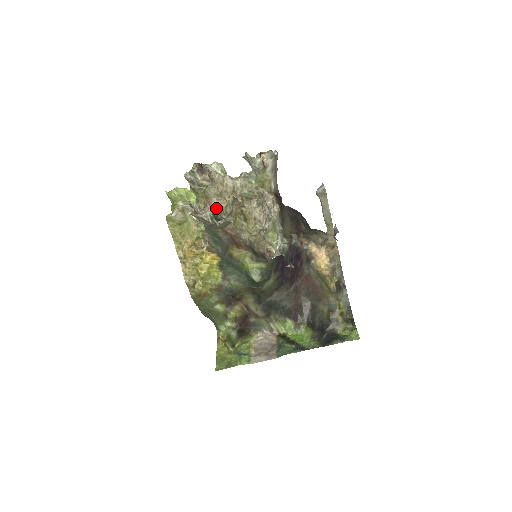
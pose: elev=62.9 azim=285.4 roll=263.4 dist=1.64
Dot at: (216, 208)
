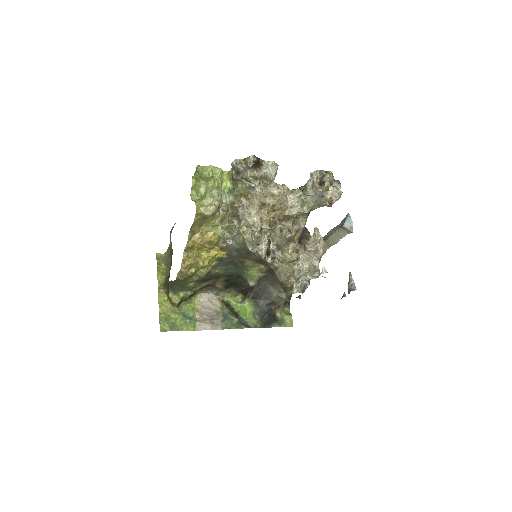
Dot at: (256, 218)
